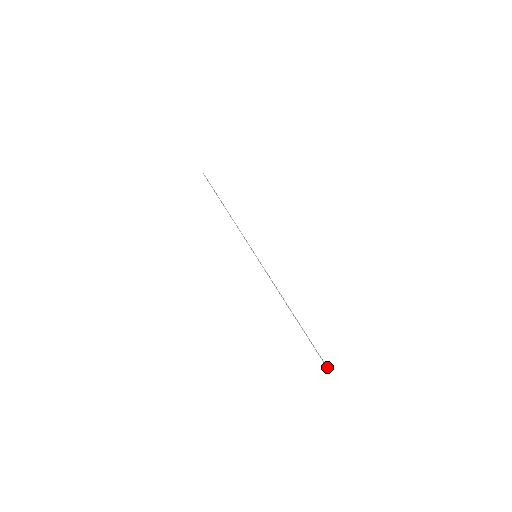
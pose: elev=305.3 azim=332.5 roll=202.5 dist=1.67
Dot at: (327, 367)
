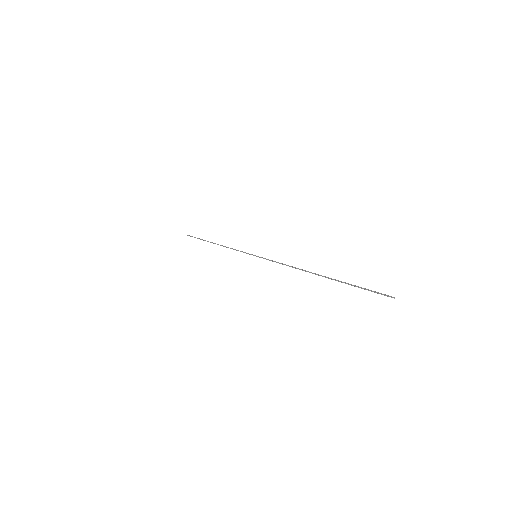
Dot at: occluded
